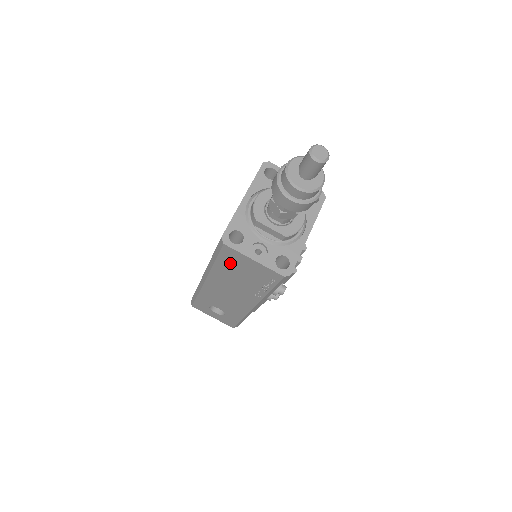
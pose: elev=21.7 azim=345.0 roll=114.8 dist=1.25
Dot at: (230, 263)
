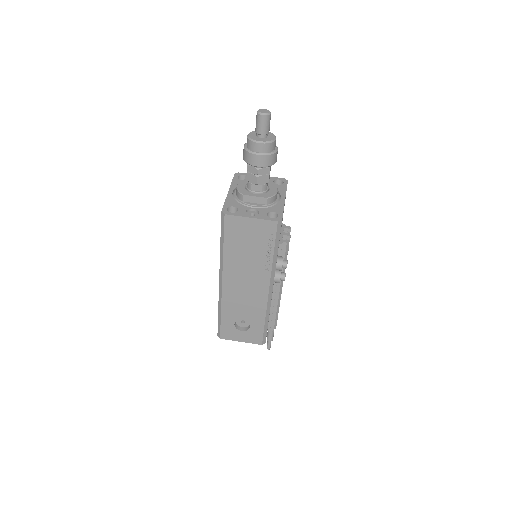
Dot at: (235, 237)
